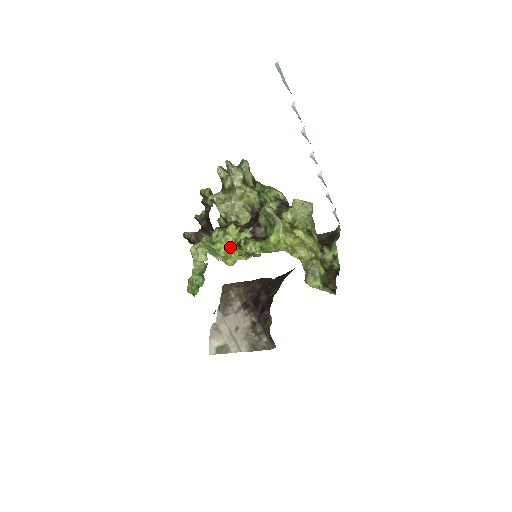
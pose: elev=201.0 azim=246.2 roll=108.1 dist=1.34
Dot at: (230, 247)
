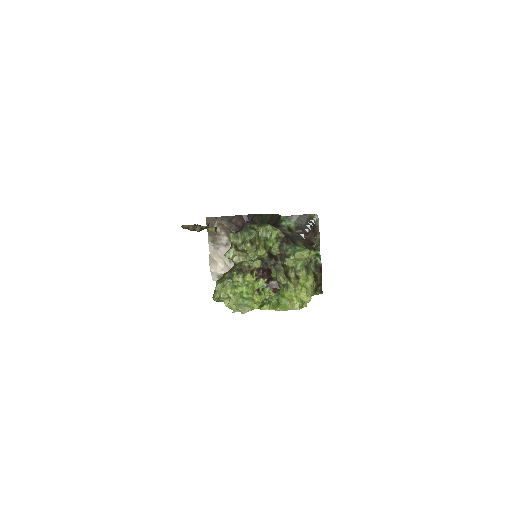
Dot at: (249, 288)
